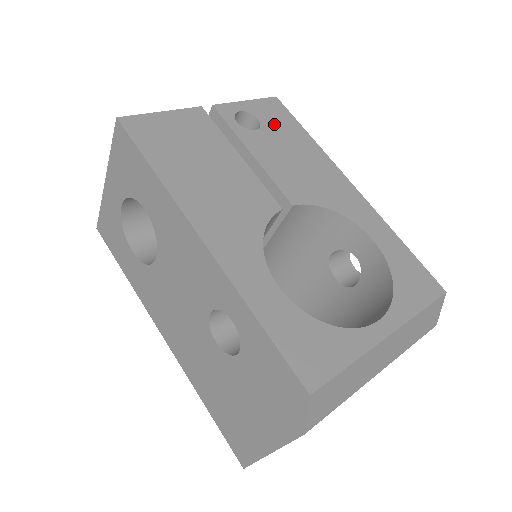
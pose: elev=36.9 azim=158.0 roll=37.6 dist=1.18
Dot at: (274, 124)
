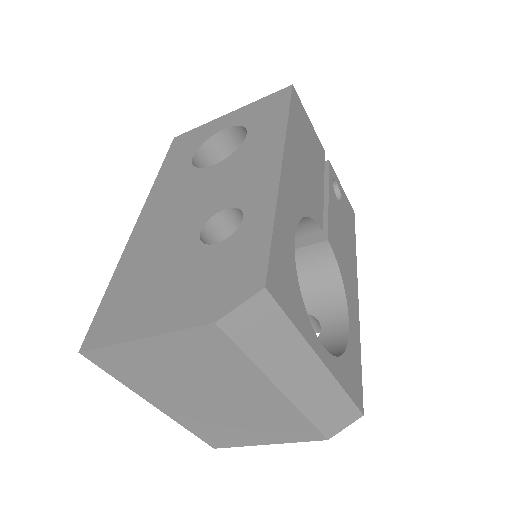
Dot at: (346, 213)
